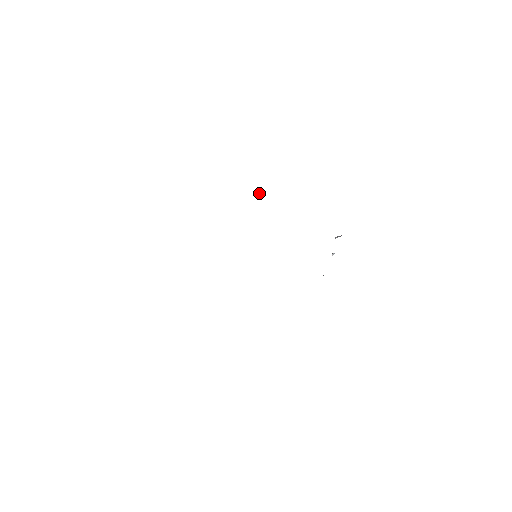
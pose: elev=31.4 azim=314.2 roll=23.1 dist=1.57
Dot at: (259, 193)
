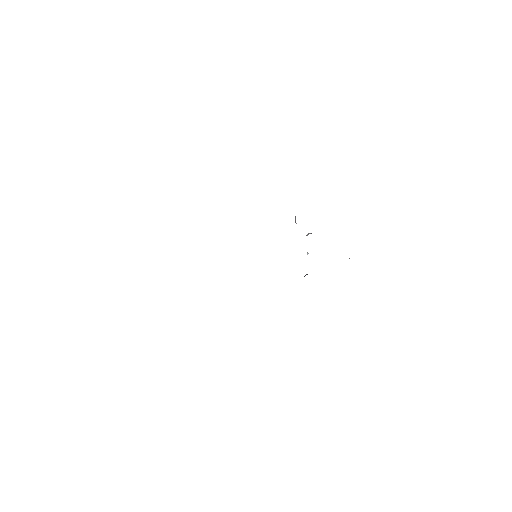
Dot at: (295, 219)
